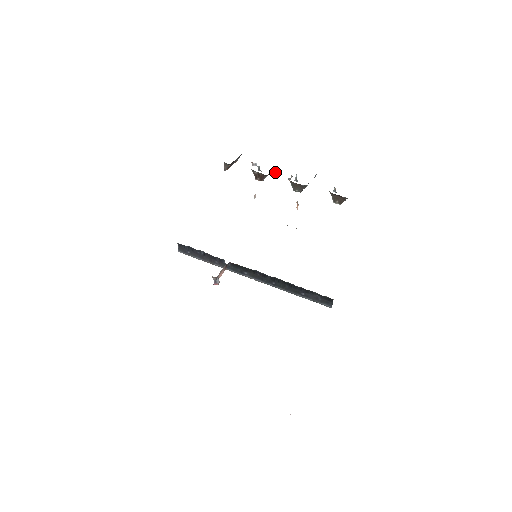
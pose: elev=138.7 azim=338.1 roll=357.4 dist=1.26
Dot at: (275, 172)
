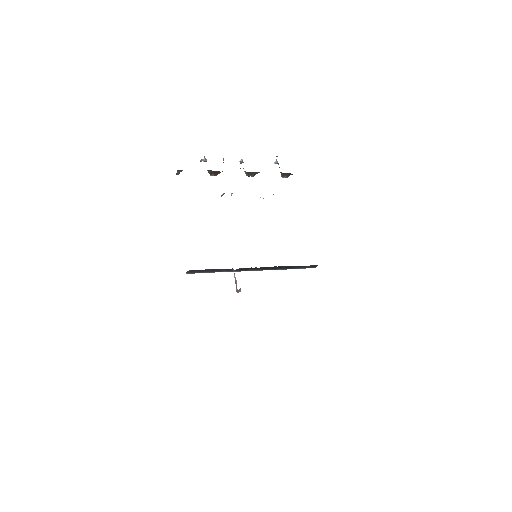
Dot at: occluded
